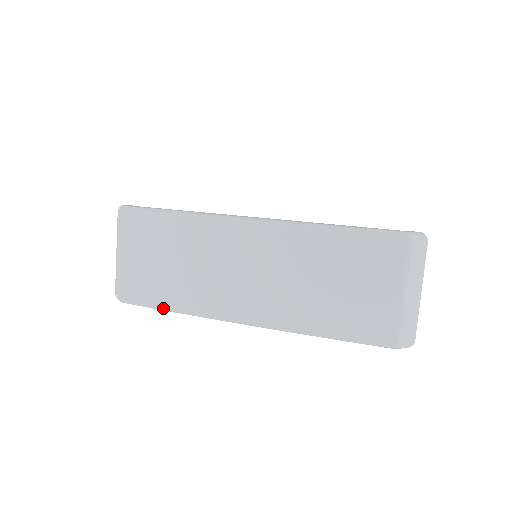
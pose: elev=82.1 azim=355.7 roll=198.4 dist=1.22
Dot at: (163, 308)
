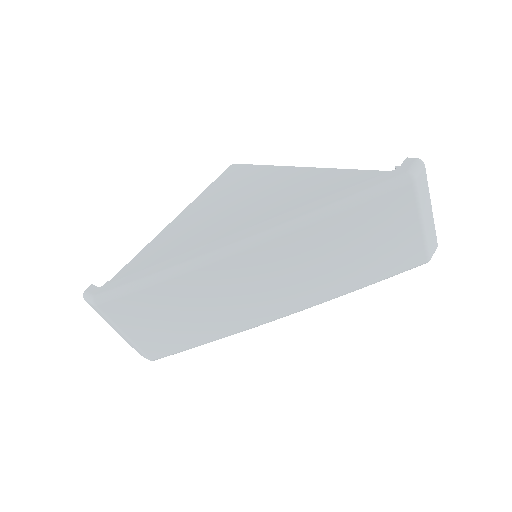
Dot at: occluded
